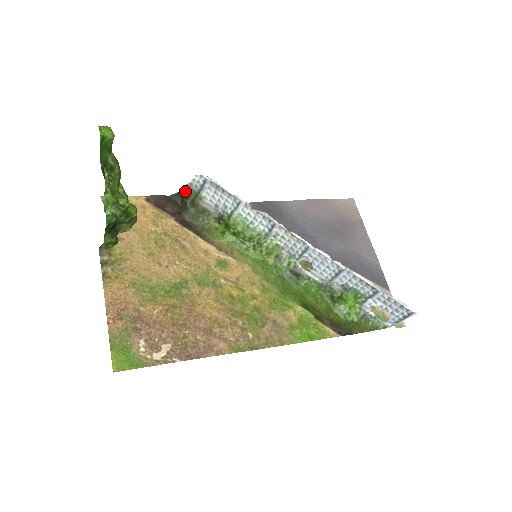
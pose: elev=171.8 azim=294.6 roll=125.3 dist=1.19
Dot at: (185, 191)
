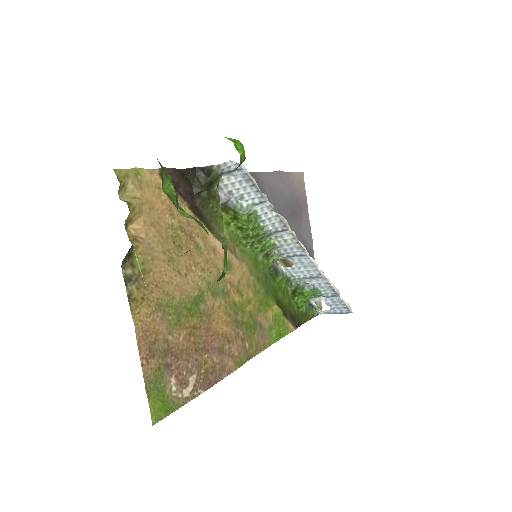
Dot at: (206, 171)
